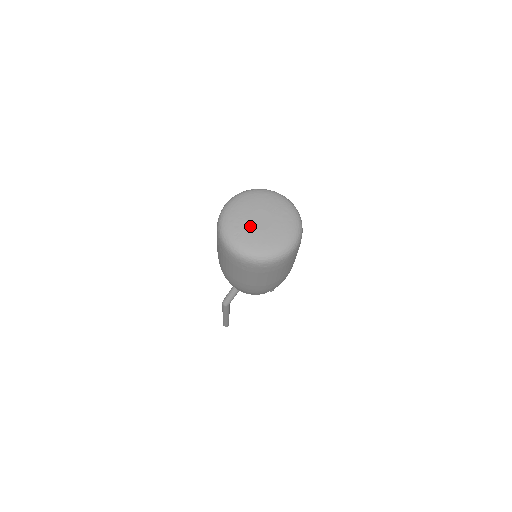
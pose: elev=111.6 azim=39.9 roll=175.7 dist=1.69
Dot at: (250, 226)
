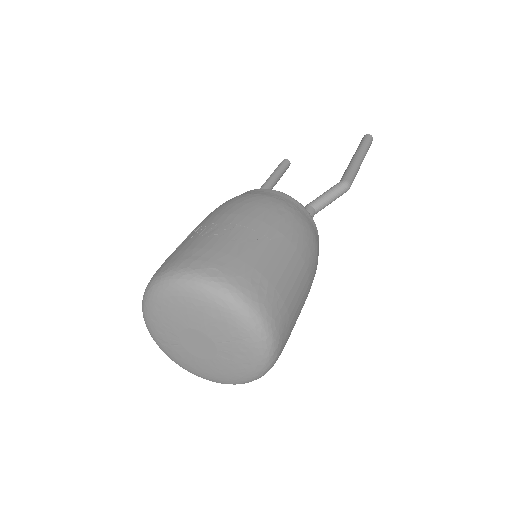
Dot at: (179, 344)
